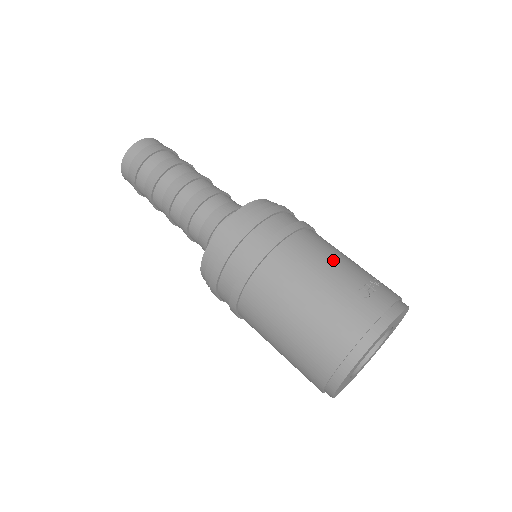
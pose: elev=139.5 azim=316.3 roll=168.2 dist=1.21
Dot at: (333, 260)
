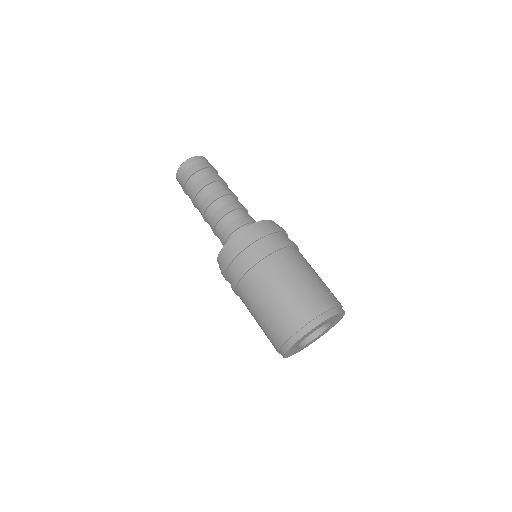
Dot at: (314, 270)
